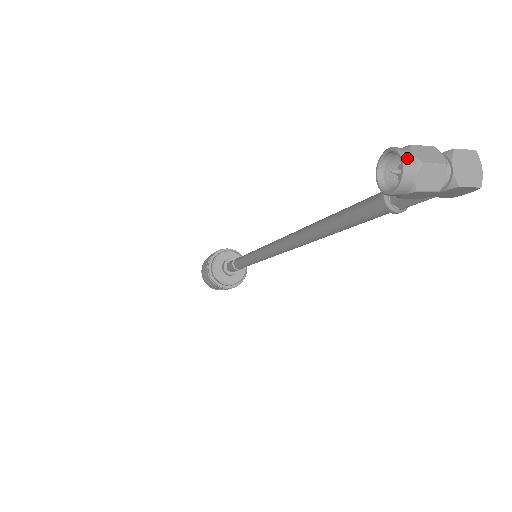
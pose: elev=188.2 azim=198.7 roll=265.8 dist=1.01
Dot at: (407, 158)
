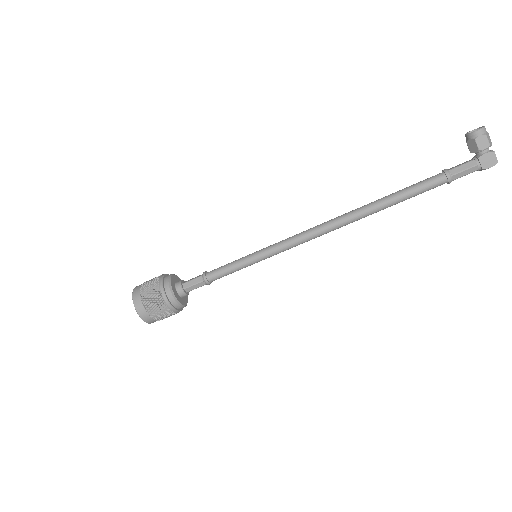
Dot at: (484, 128)
